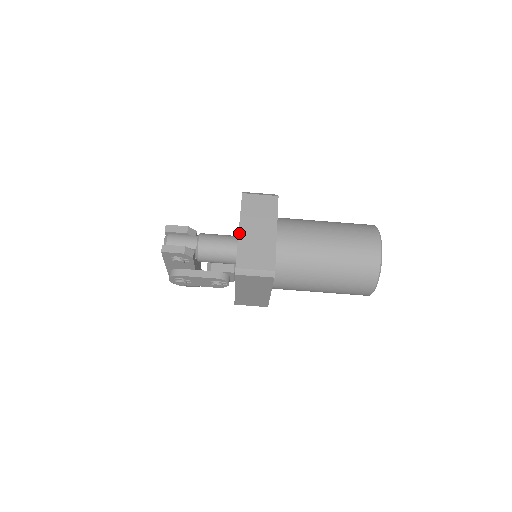
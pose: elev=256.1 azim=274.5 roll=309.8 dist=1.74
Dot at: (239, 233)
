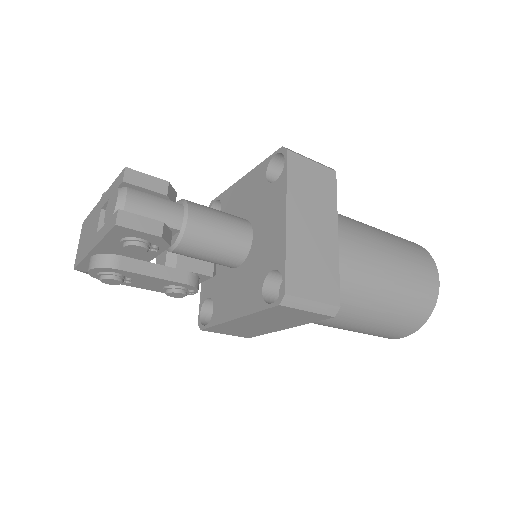
Dot at: (287, 225)
